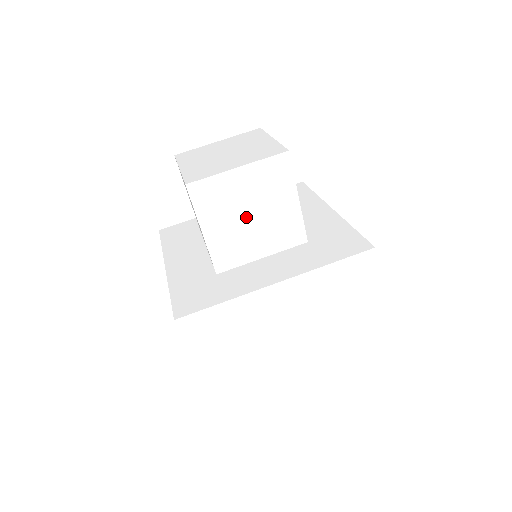
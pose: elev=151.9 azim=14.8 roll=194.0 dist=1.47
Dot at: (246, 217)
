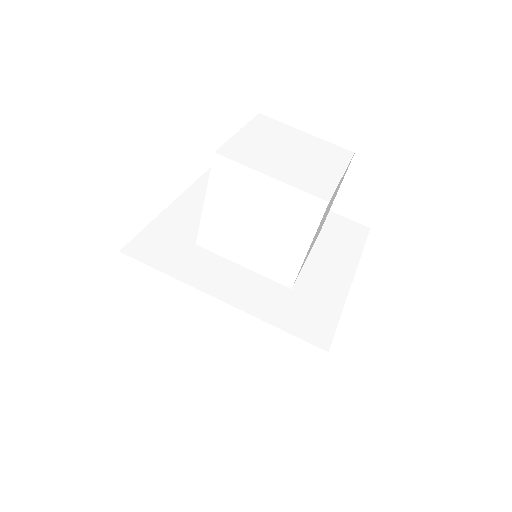
Dot at: (250, 223)
